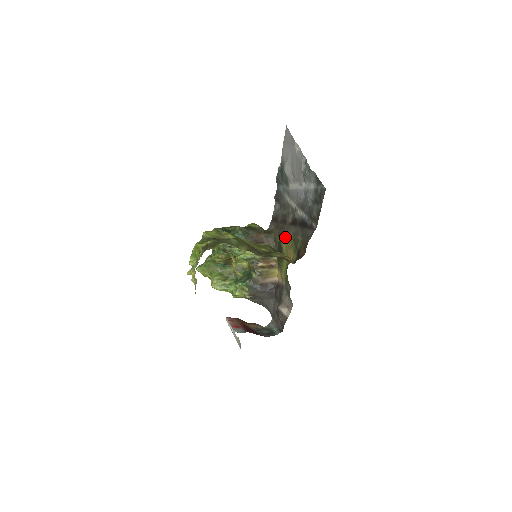
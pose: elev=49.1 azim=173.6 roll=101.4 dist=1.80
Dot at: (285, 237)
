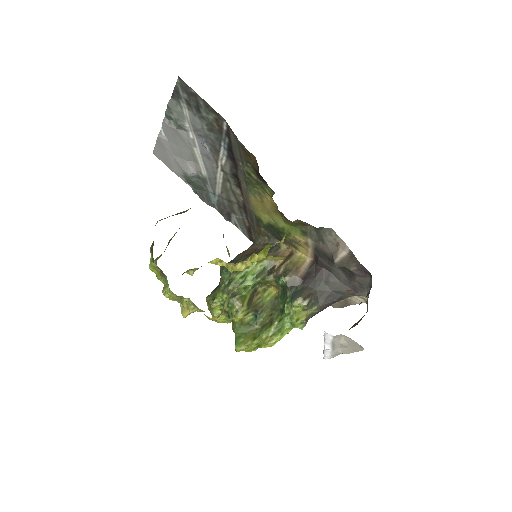
Dot at: (255, 209)
